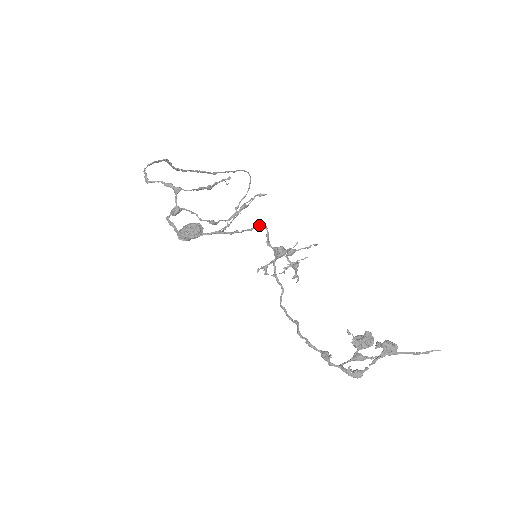
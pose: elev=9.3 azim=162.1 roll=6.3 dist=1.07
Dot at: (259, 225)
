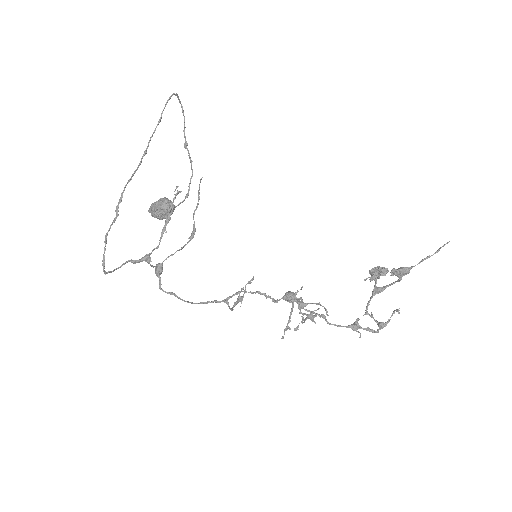
Dot at: occluded
